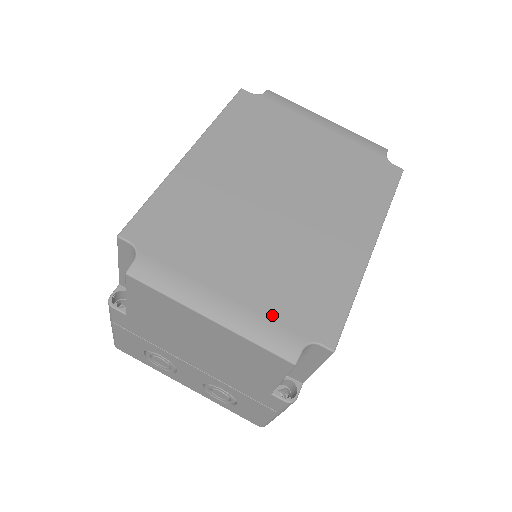
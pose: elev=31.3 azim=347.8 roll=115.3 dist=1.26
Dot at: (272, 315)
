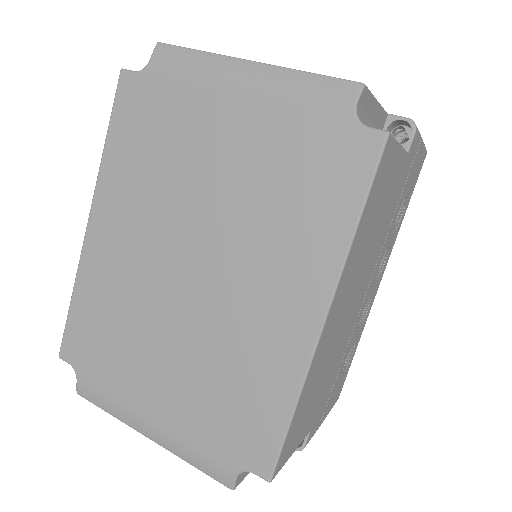
Dot at: (200, 438)
